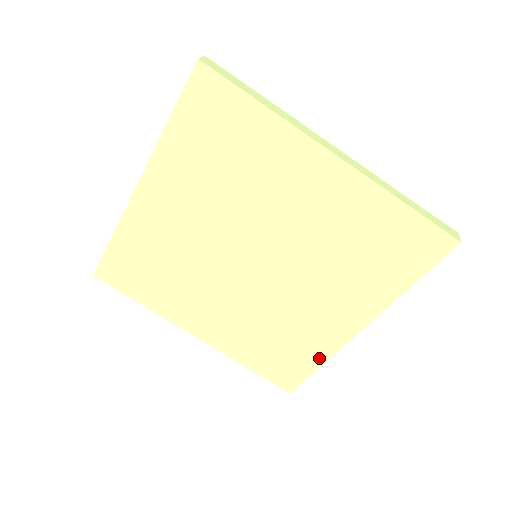
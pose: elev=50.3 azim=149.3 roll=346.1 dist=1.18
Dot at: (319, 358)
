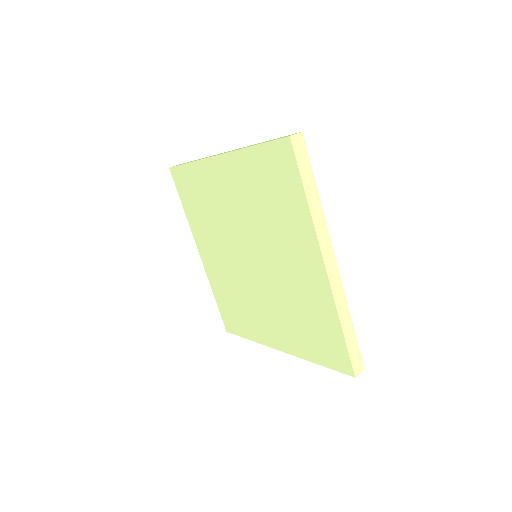
Dot at: (251, 335)
